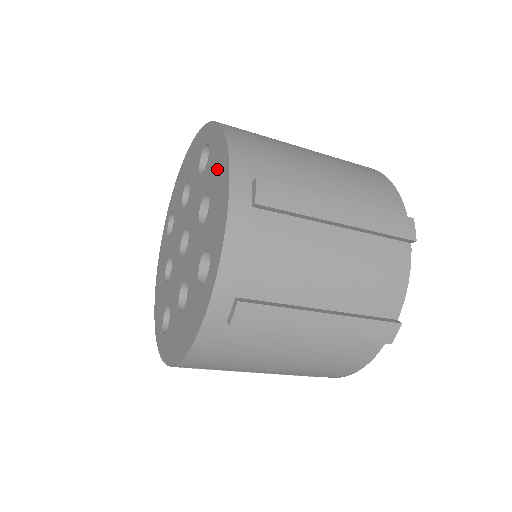
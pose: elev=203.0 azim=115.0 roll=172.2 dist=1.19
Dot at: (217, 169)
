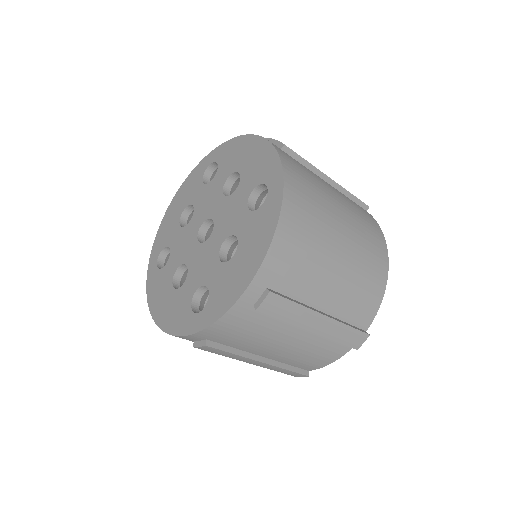
Dot at: (253, 245)
